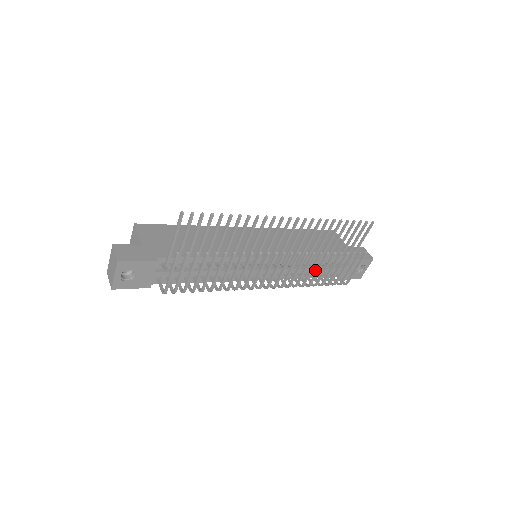
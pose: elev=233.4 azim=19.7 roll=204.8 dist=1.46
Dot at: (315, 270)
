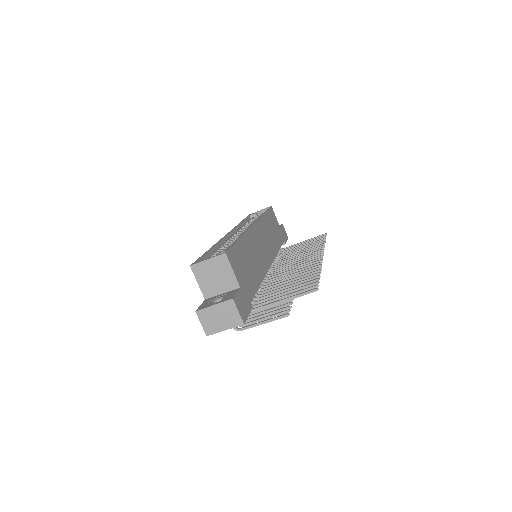
Dot at: occluded
